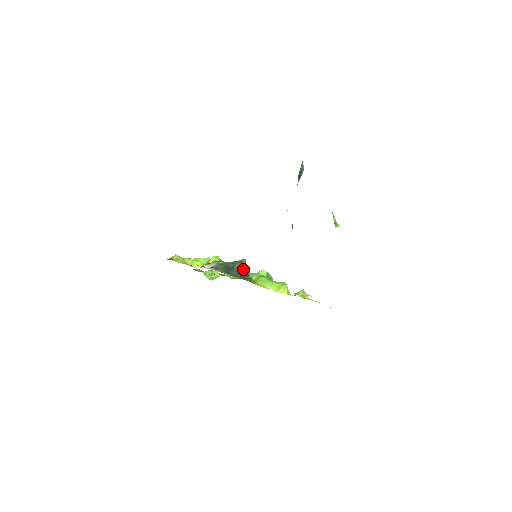
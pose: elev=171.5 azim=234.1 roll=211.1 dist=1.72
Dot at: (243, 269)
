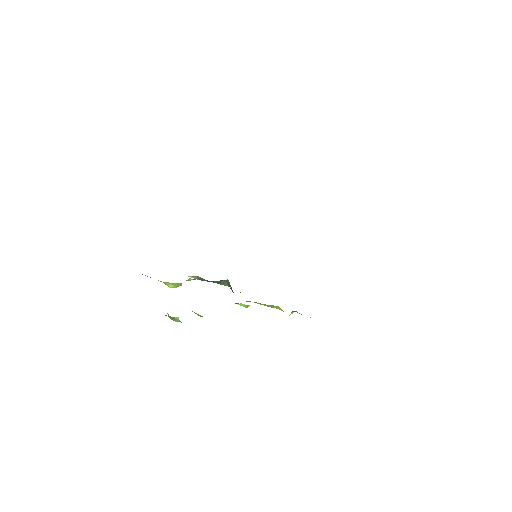
Dot at: (230, 286)
